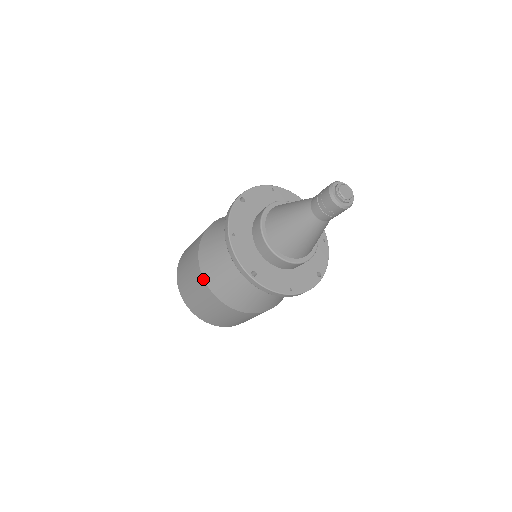
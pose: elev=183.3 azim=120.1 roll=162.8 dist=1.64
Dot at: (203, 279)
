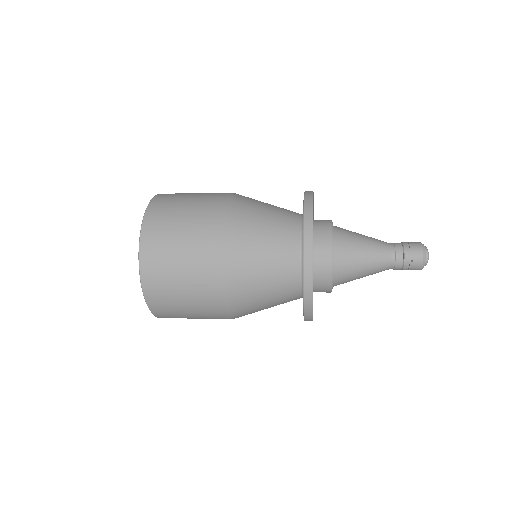
Dot at: (221, 225)
